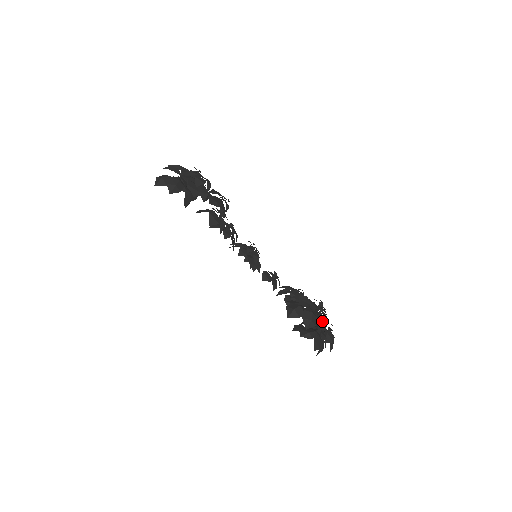
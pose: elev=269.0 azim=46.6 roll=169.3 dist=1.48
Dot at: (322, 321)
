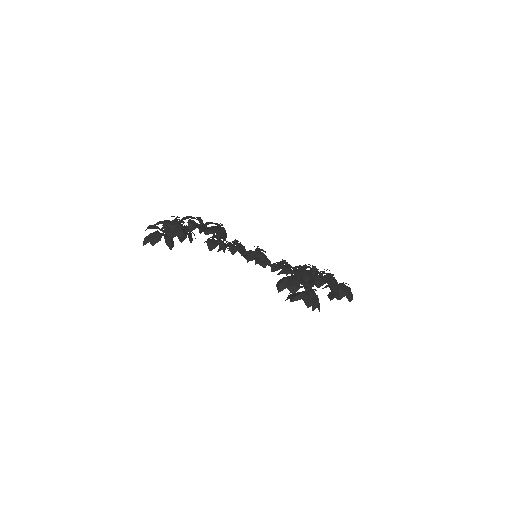
Dot at: (320, 281)
